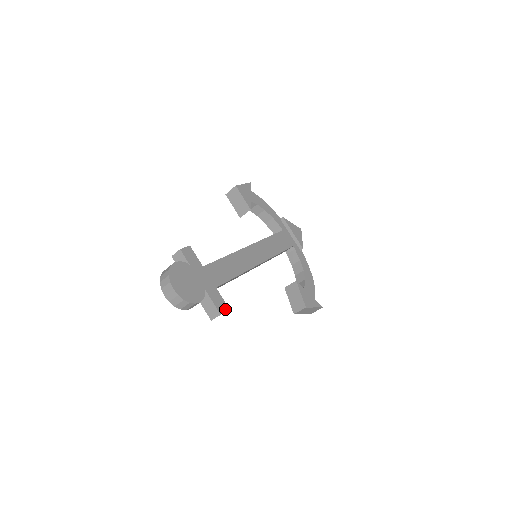
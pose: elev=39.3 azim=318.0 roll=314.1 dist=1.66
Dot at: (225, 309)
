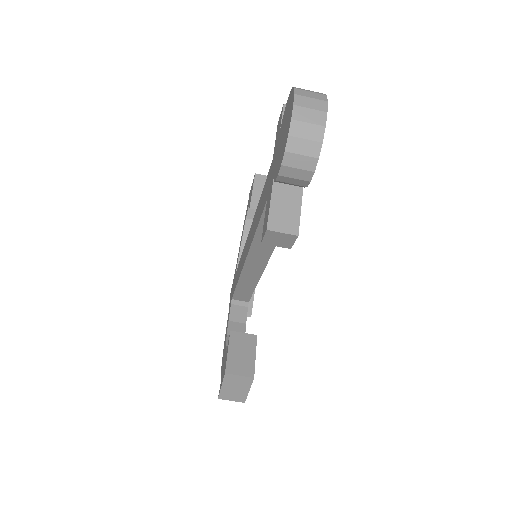
Dot at: (294, 240)
